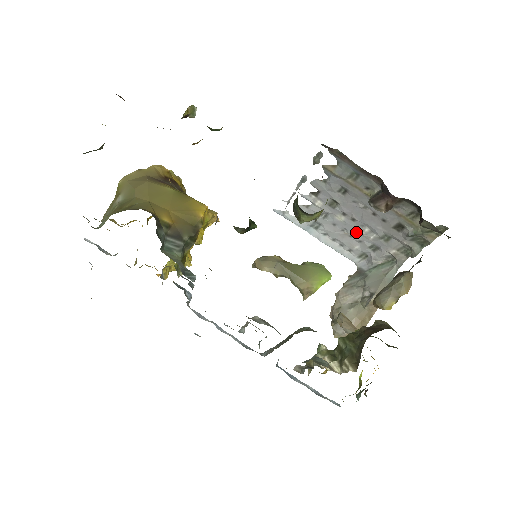
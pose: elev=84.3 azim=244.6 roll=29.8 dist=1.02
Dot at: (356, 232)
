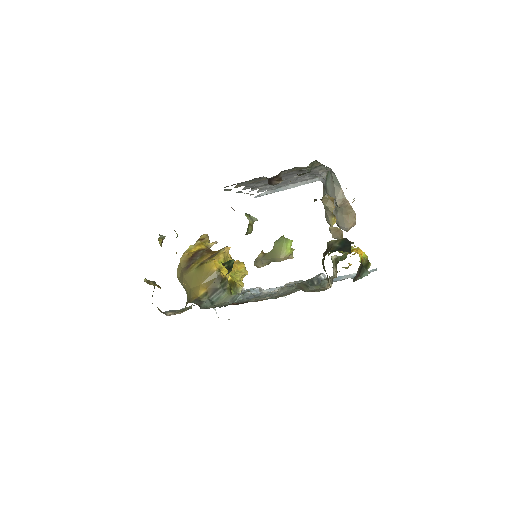
Dot at: (294, 179)
